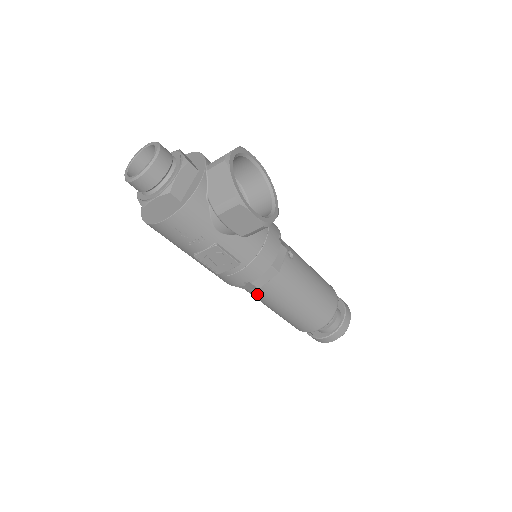
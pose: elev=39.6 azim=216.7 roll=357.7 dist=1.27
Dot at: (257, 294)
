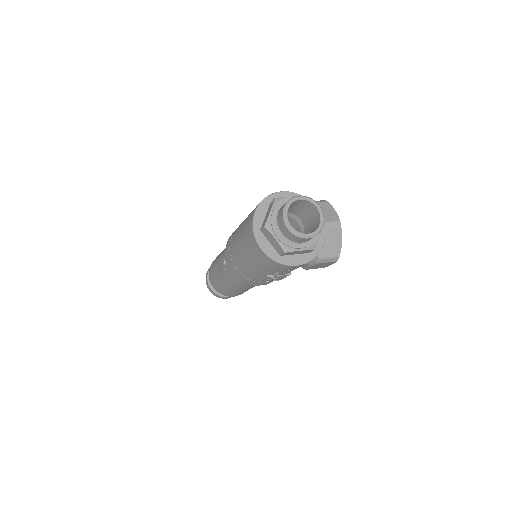
Dot at: (245, 284)
